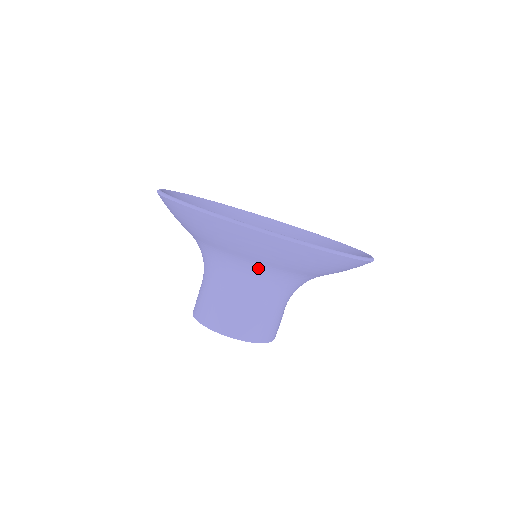
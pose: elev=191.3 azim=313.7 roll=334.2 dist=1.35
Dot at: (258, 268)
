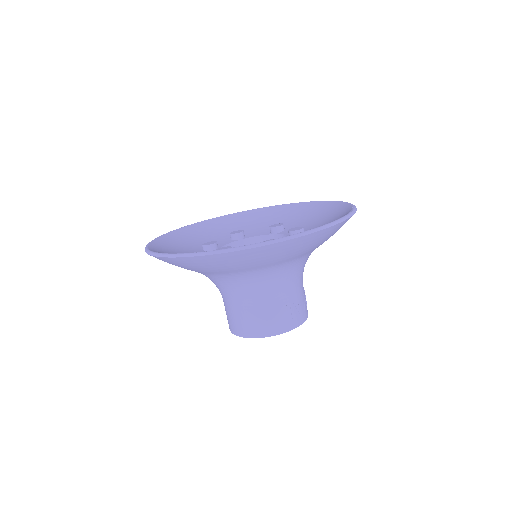
Dot at: (212, 276)
